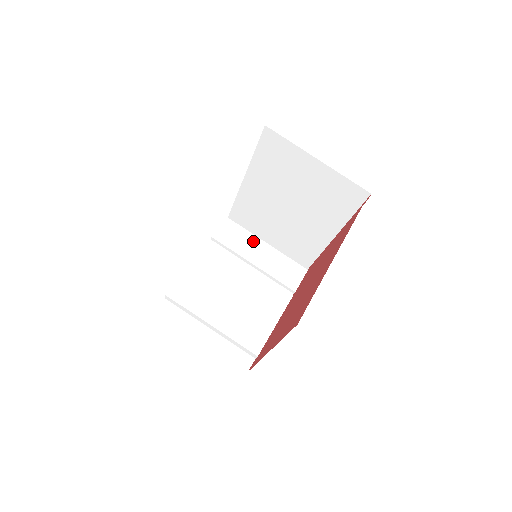
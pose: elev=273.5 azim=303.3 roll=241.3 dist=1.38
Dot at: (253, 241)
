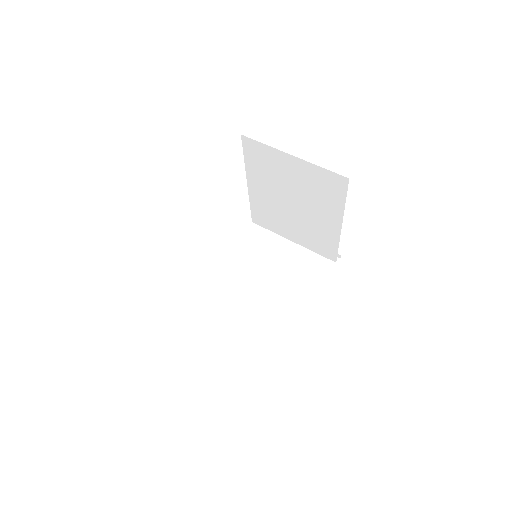
Dot at: occluded
